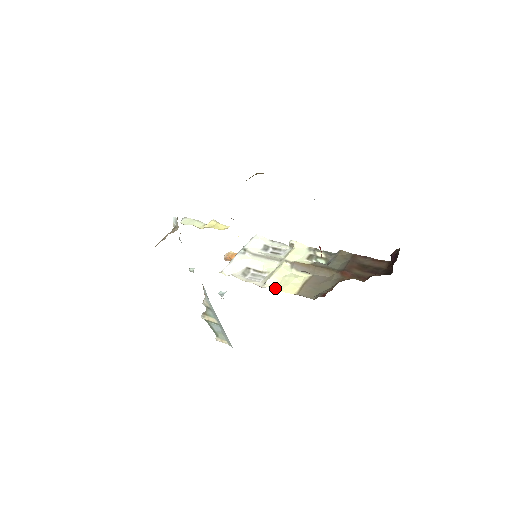
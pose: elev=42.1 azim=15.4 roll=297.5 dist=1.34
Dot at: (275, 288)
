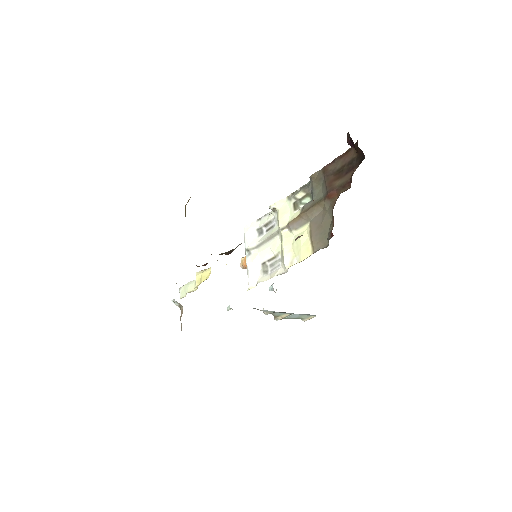
Dot at: (295, 263)
